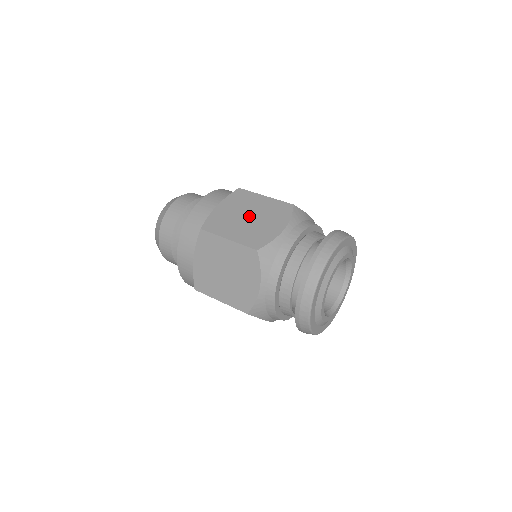
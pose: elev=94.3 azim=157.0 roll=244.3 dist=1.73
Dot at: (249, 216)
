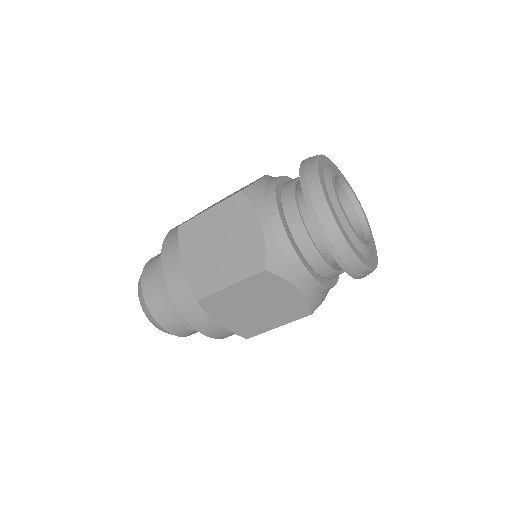
Dot at: (225, 198)
